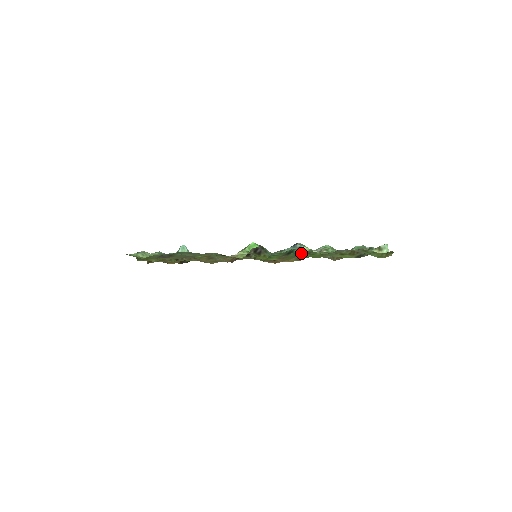
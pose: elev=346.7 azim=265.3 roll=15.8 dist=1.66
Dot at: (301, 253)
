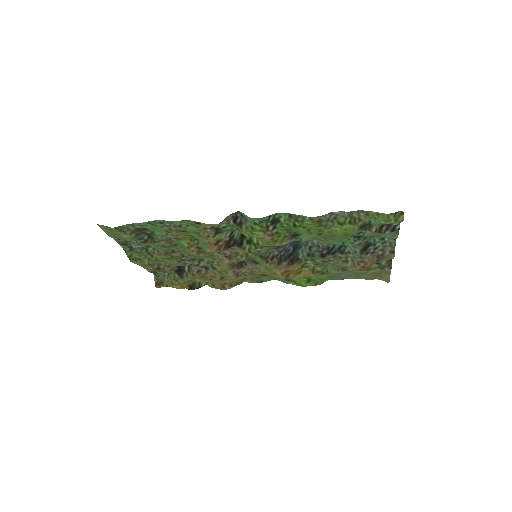
Dot at: (288, 222)
